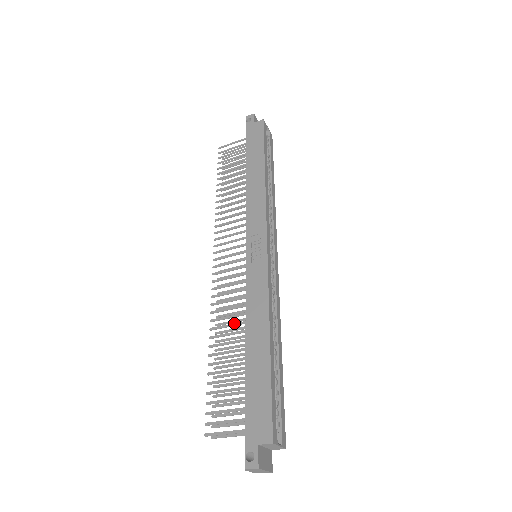
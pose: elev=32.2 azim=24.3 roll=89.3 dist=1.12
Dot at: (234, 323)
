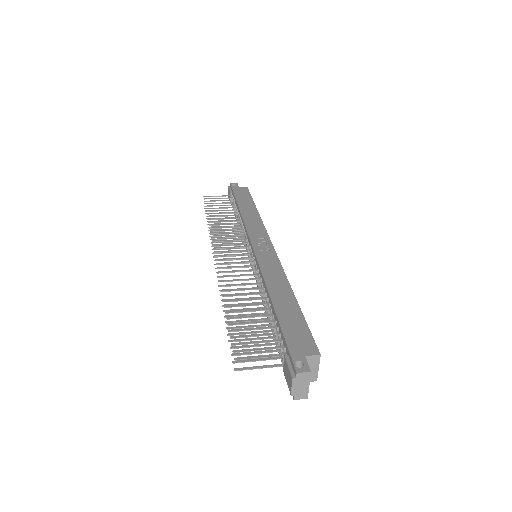
Dot at: (248, 288)
